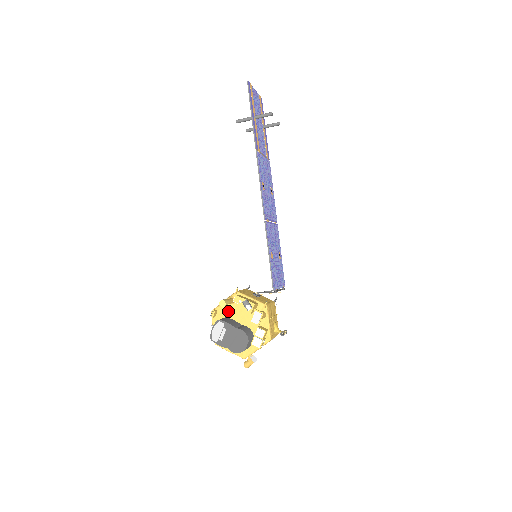
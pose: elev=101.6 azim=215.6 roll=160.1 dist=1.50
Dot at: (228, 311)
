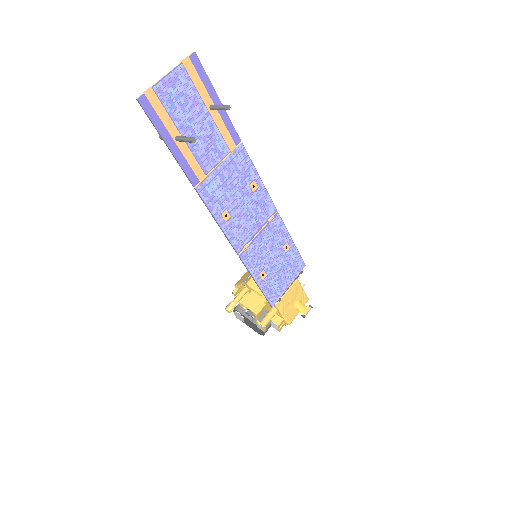
Dot at: occluded
